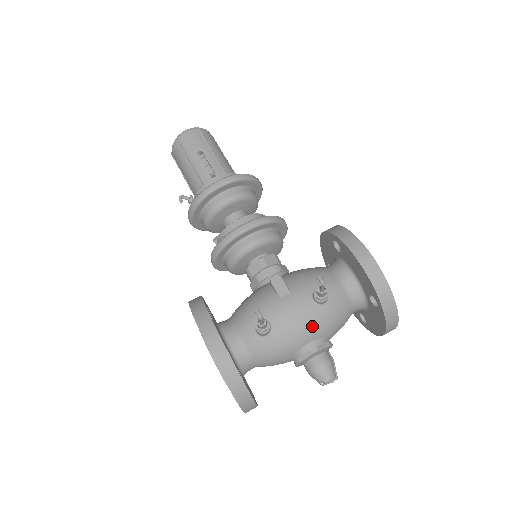
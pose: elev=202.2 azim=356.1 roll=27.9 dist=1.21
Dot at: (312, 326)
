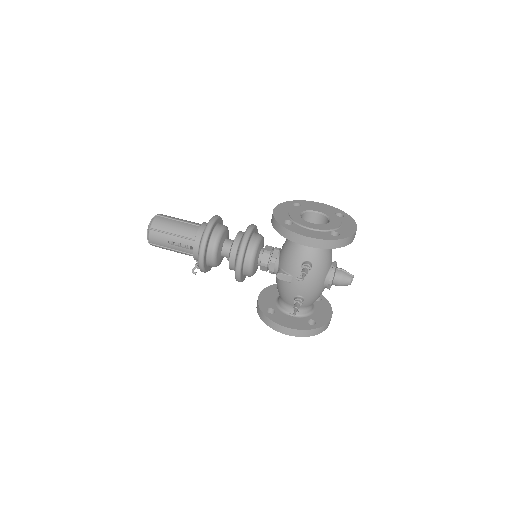
Dot at: (318, 279)
